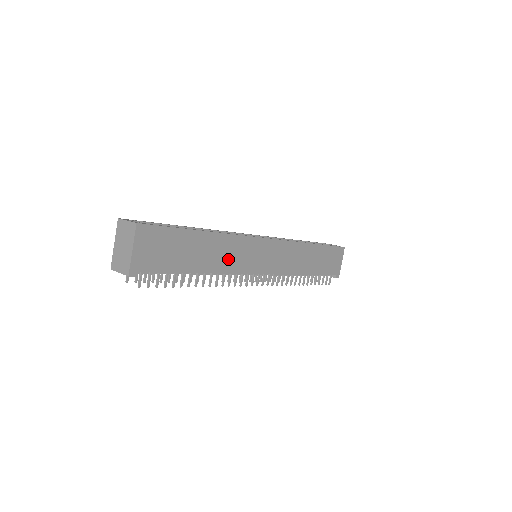
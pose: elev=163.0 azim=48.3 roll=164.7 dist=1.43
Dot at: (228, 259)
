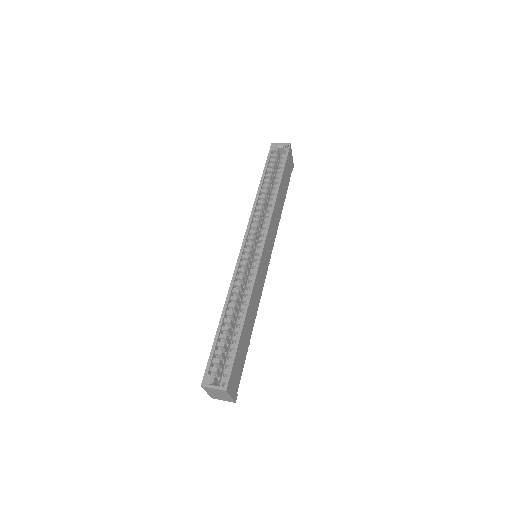
Dot at: (256, 301)
